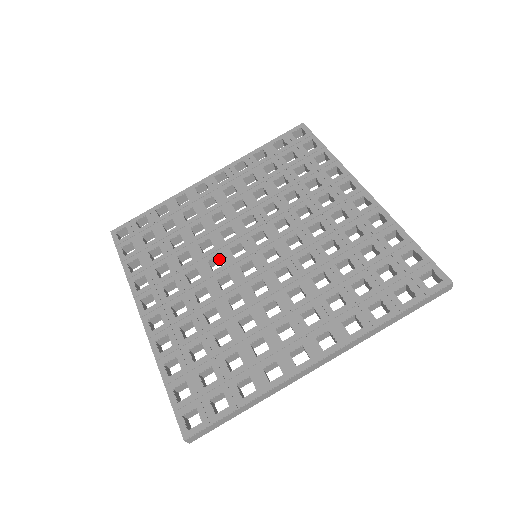
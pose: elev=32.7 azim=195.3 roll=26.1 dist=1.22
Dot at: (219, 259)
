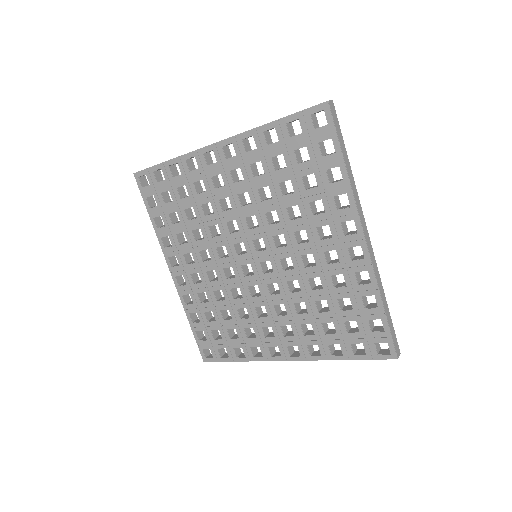
Dot at: occluded
